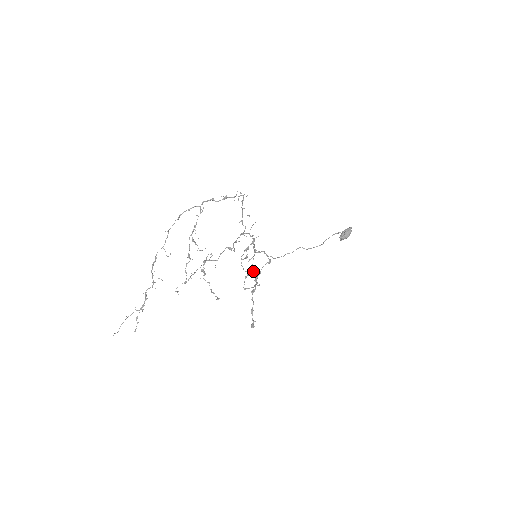
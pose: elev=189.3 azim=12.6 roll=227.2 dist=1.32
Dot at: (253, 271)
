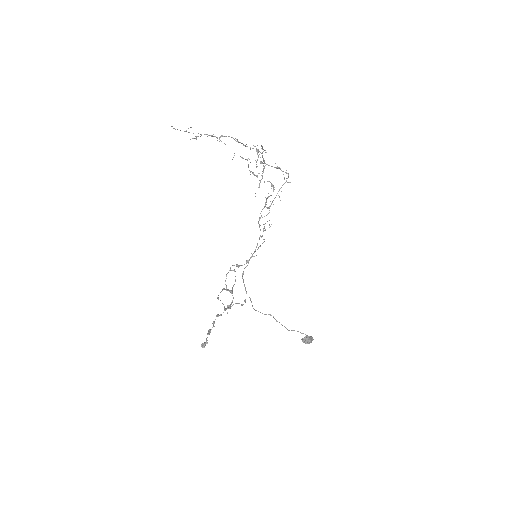
Dot at: (231, 291)
